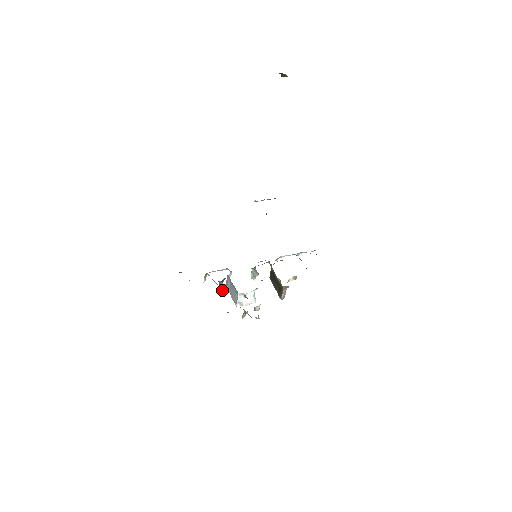
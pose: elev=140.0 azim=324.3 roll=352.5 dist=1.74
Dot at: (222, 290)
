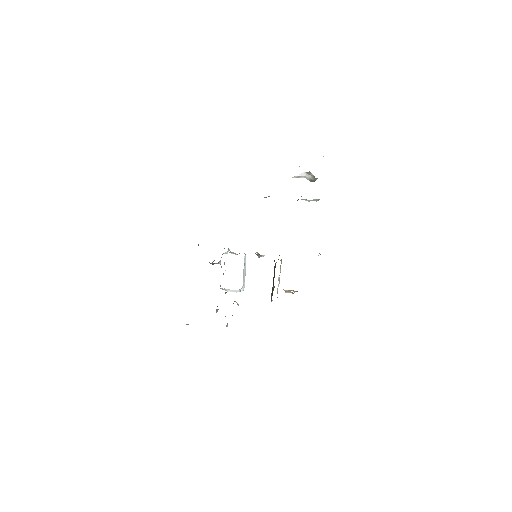
Dot at: (213, 263)
